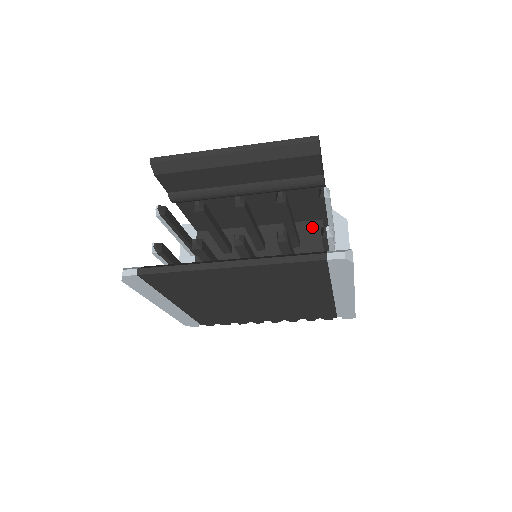
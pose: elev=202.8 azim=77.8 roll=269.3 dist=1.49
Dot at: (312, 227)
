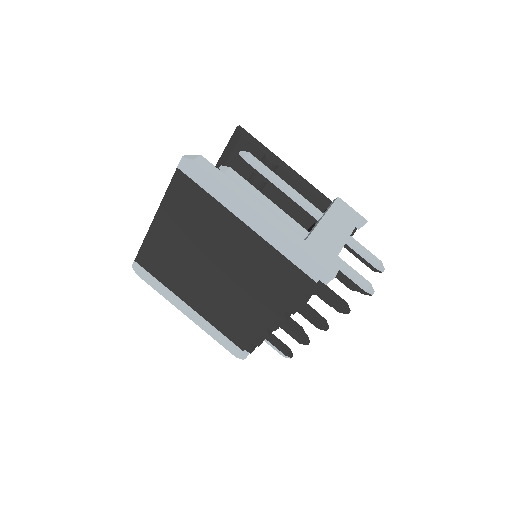
Dot at: occluded
